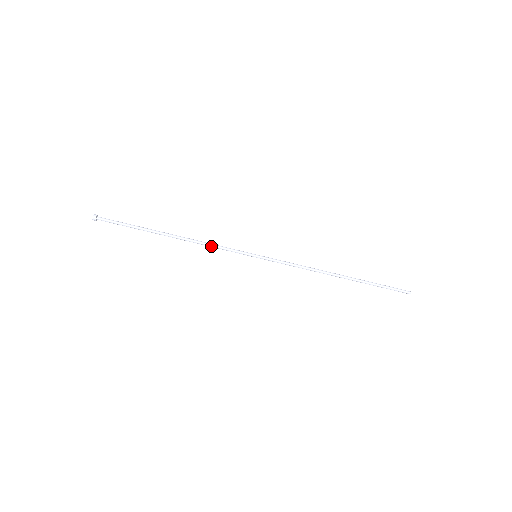
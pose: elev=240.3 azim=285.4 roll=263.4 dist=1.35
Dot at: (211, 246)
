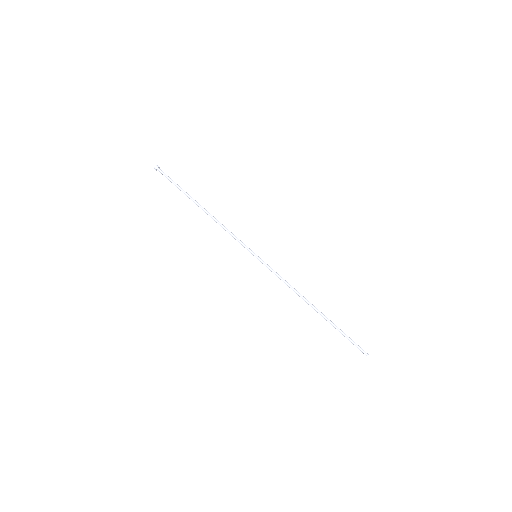
Dot at: (227, 230)
